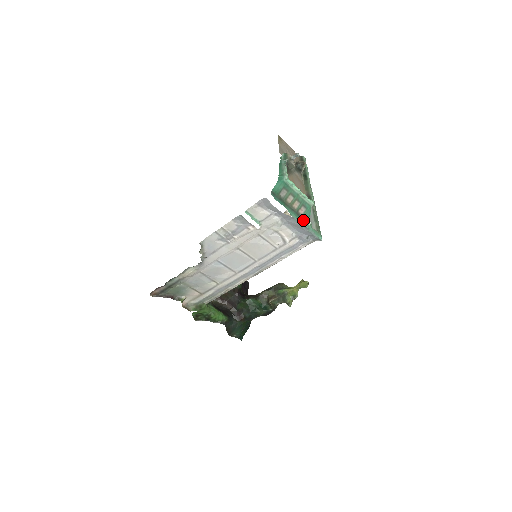
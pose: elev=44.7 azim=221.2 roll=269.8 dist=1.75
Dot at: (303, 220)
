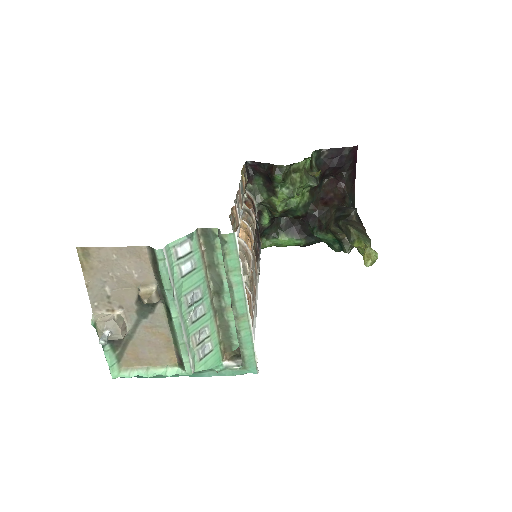
Dot at: (199, 373)
